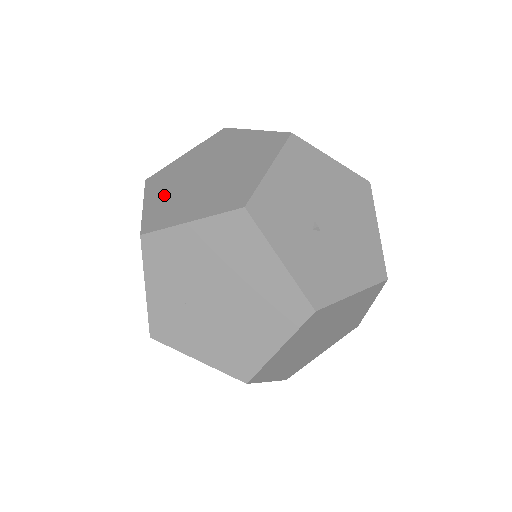
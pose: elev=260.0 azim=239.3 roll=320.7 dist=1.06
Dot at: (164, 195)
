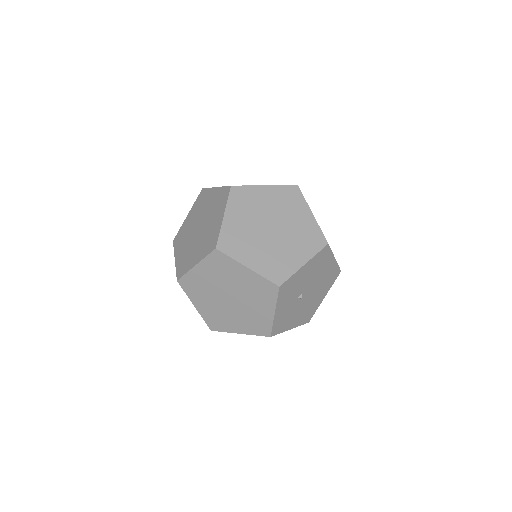
Dot at: (240, 221)
